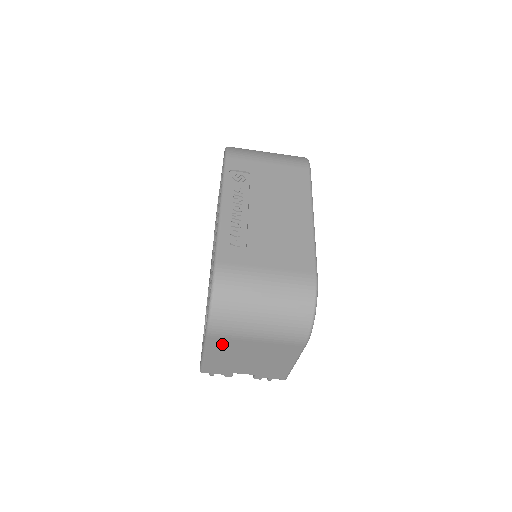
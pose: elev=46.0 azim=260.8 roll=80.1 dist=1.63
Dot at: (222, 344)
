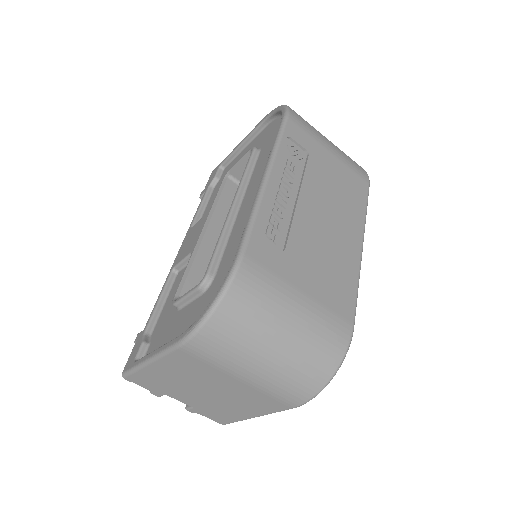
Dot at: (188, 363)
